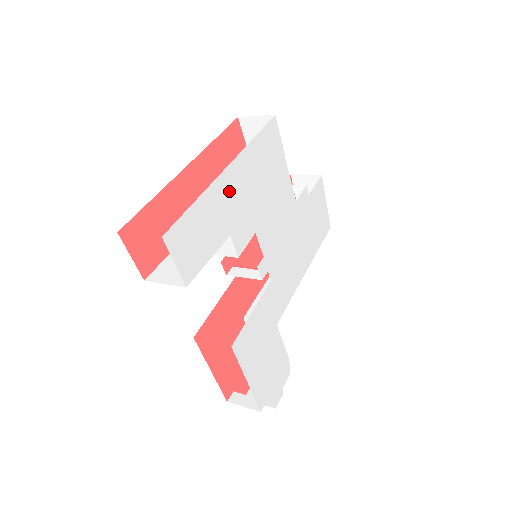
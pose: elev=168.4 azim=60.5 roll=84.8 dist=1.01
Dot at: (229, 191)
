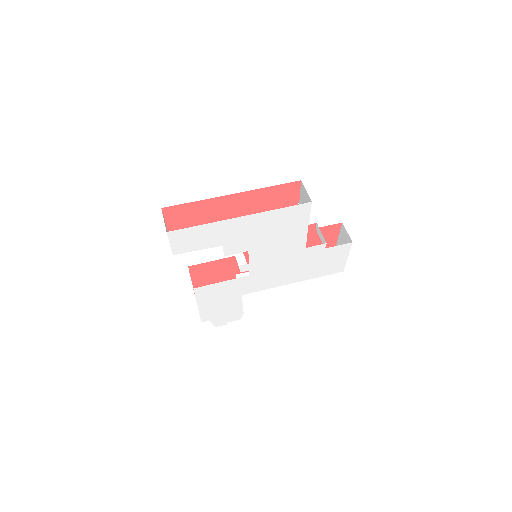
Dot at: (235, 227)
